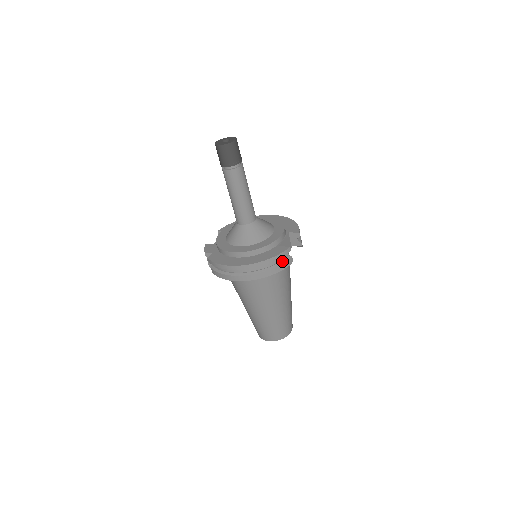
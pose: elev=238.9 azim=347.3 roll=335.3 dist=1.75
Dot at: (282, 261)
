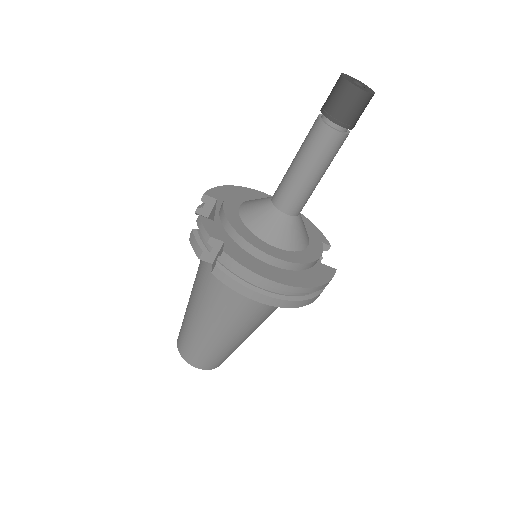
Dot at: occluded
